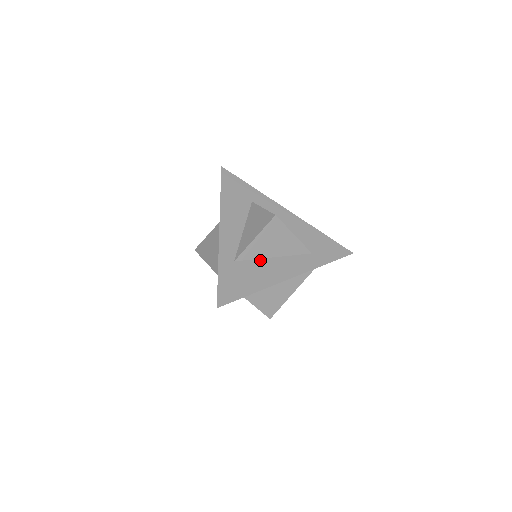
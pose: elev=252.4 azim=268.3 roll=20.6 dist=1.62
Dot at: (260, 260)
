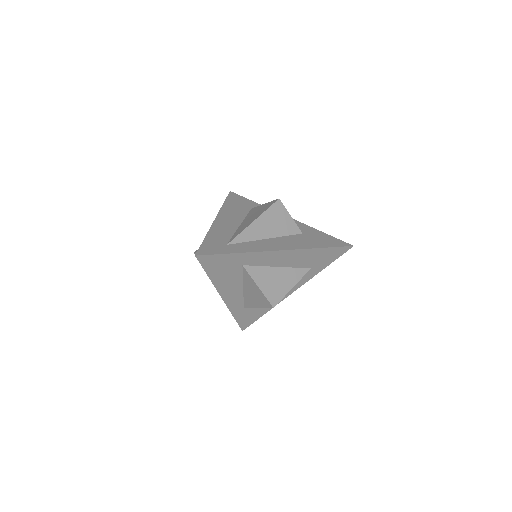
Dot at: occluded
